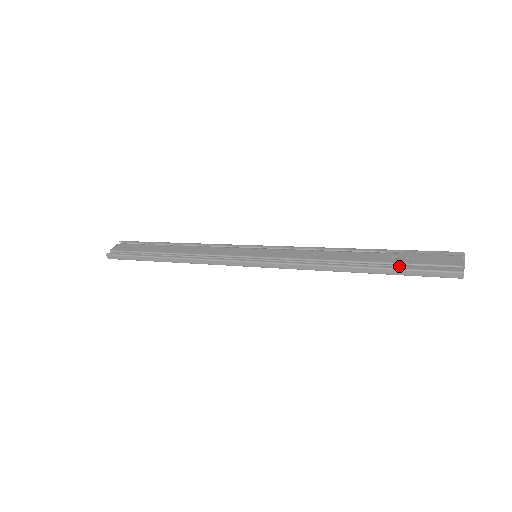
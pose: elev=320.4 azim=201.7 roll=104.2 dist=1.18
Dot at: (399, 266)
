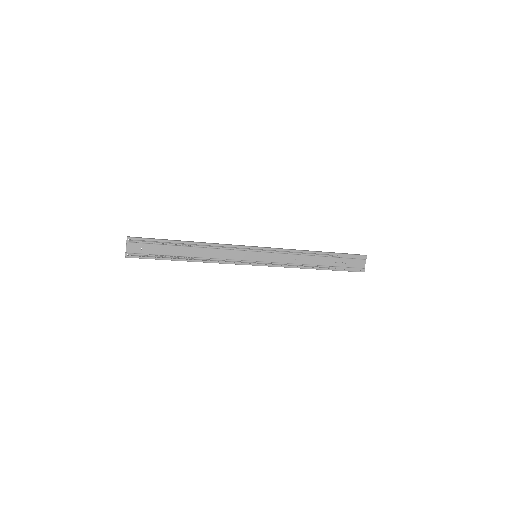
Dot at: (338, 268)
